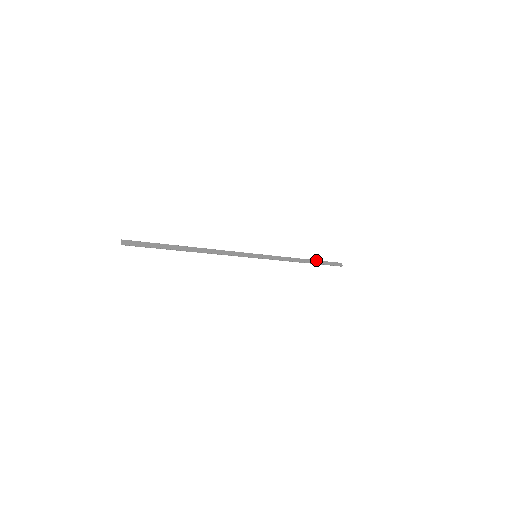
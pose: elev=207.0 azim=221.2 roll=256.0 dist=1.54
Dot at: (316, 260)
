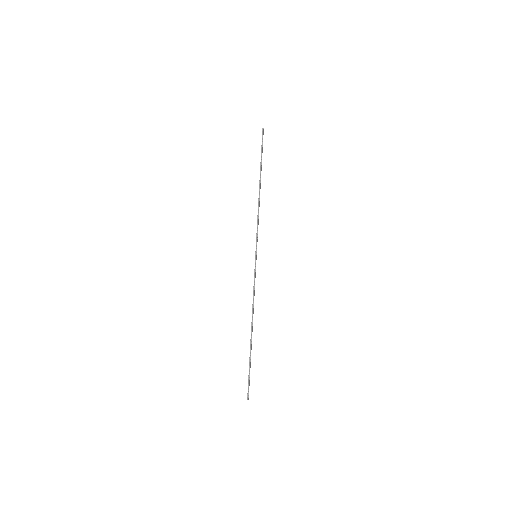
Dot at: (261, 170)
